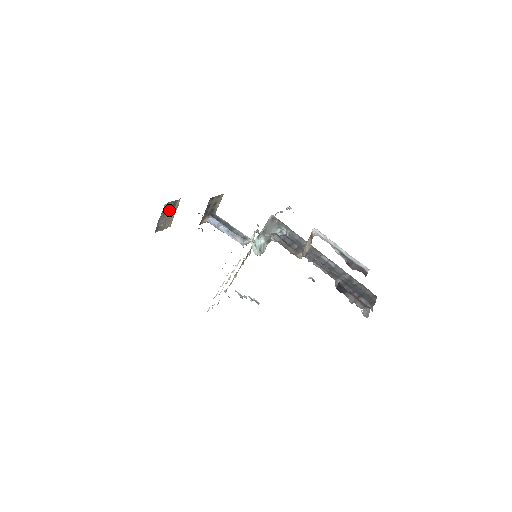
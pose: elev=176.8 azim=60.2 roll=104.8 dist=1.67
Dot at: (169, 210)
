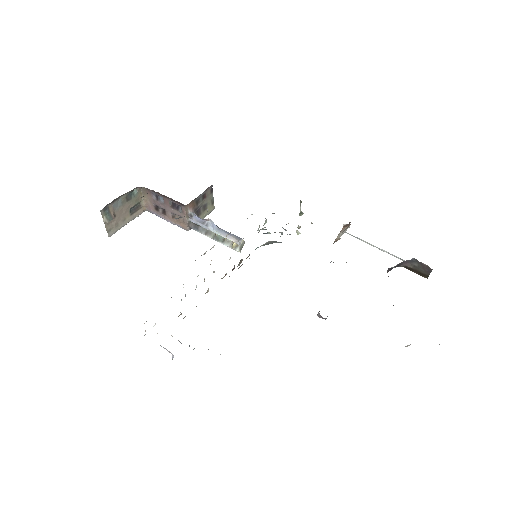
Dot at: (130, 206)
